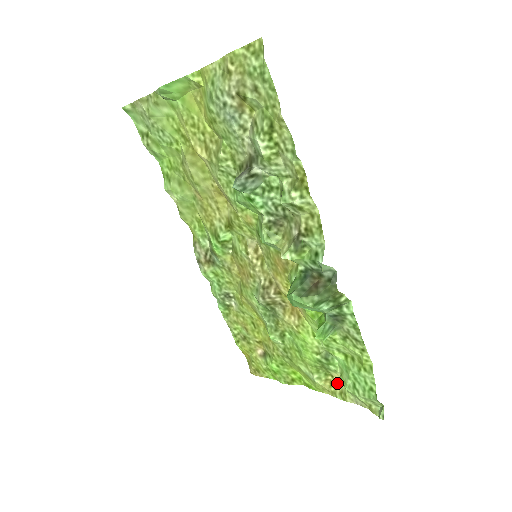
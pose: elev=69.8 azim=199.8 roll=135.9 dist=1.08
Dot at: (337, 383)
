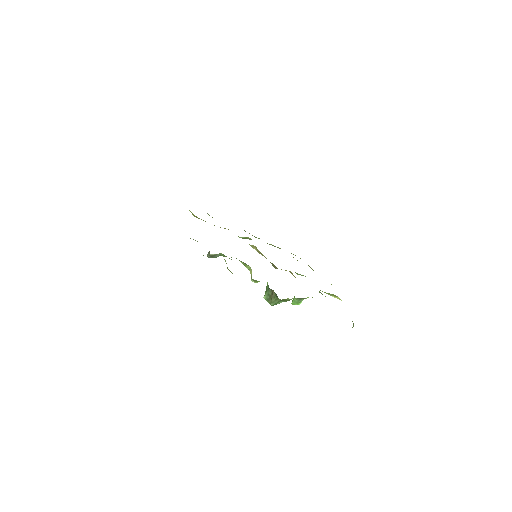
Dot at: occluded
